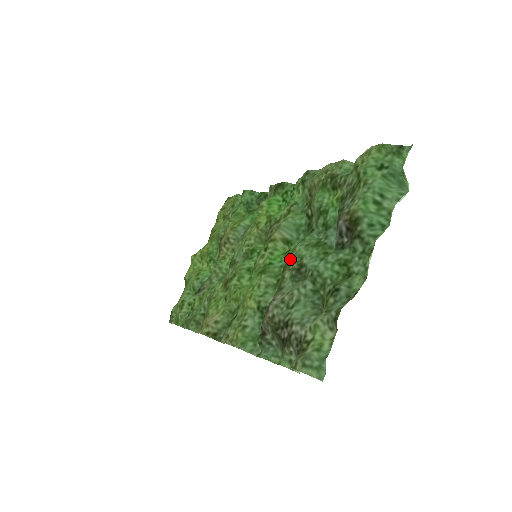
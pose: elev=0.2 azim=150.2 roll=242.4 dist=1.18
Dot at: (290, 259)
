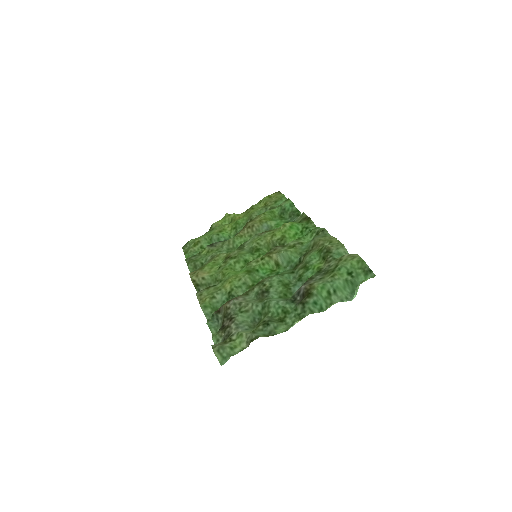
Dot at: (265, 281)
